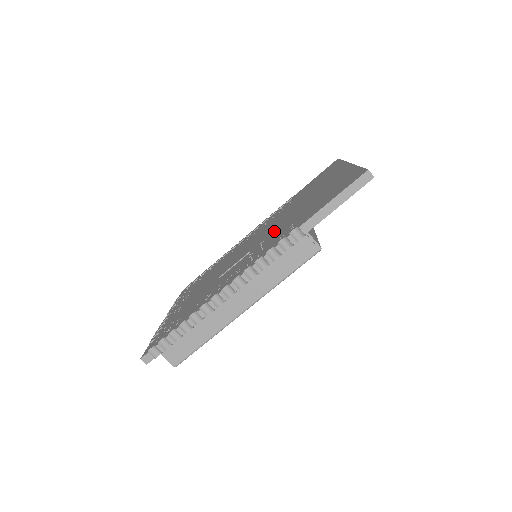
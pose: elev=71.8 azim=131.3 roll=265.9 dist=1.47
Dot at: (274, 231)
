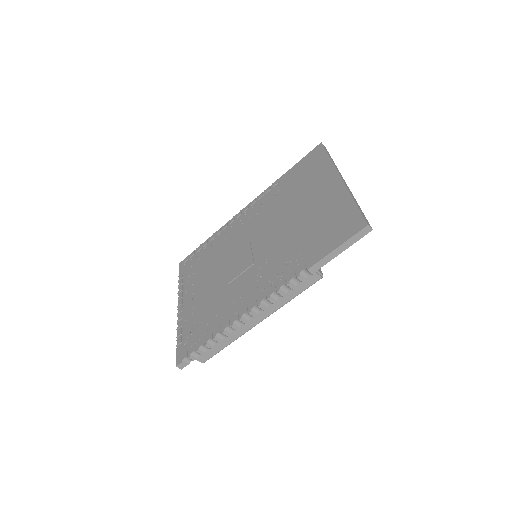
Dot at: (275, 245)
